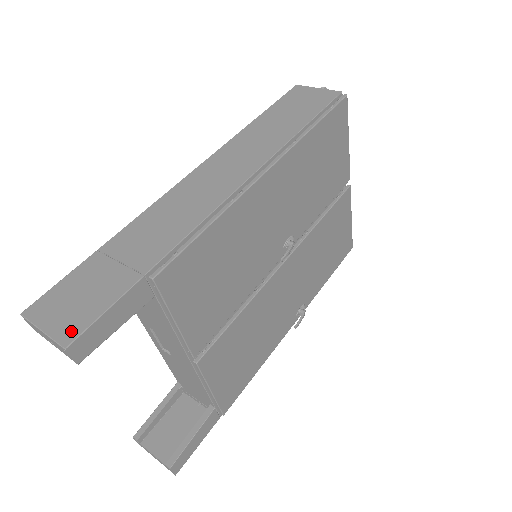
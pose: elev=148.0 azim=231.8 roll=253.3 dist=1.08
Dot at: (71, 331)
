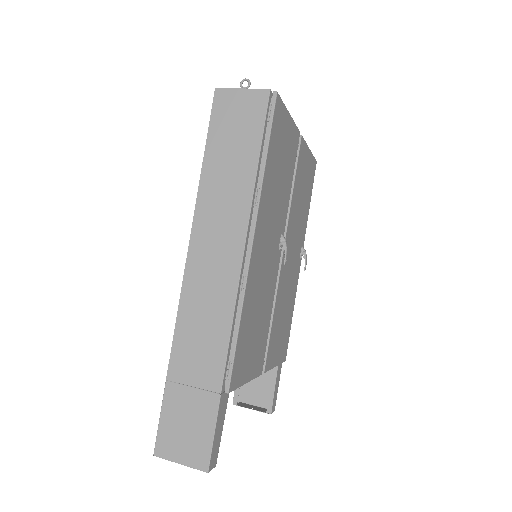
Dot at: (202, 458)
